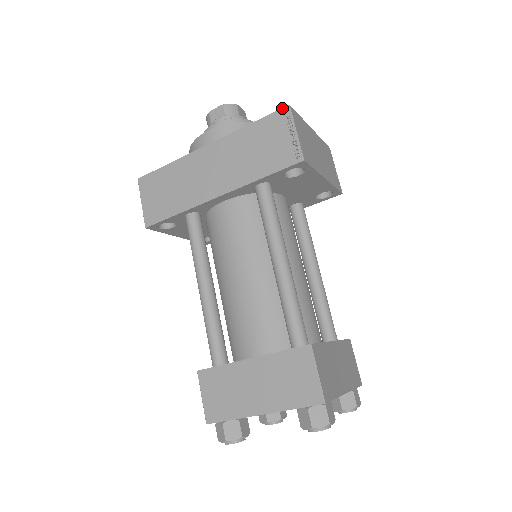
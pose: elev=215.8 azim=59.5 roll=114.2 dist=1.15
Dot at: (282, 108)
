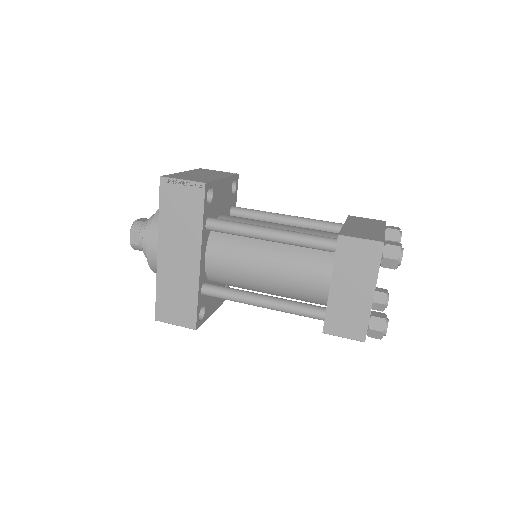
Dot at: (160, 183)
